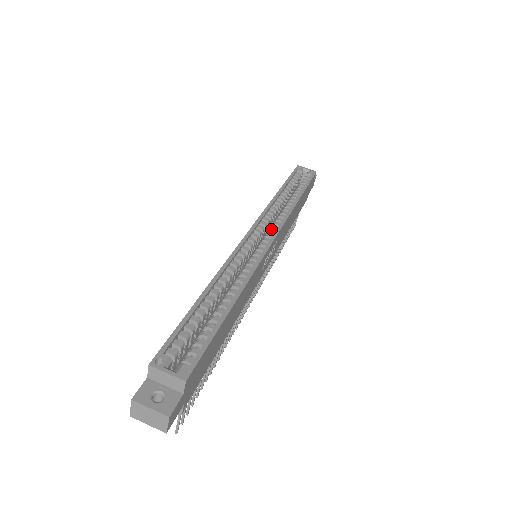
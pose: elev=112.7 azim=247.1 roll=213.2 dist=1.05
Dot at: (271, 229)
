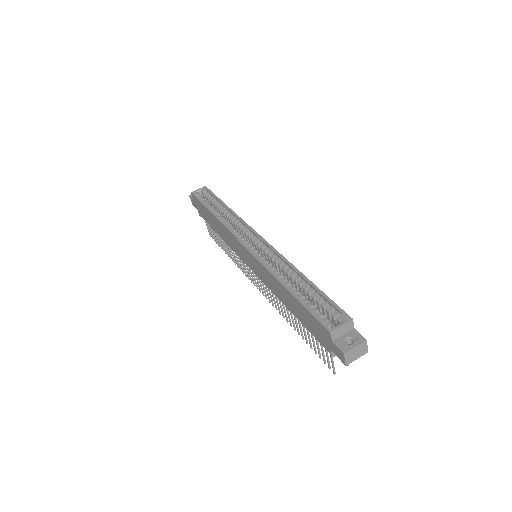
Dot at: (246, 234)
